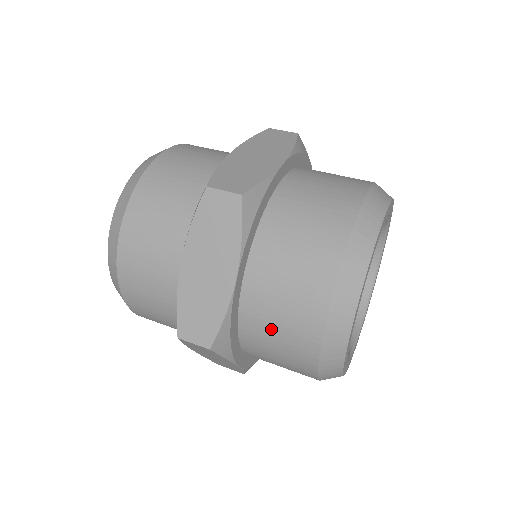
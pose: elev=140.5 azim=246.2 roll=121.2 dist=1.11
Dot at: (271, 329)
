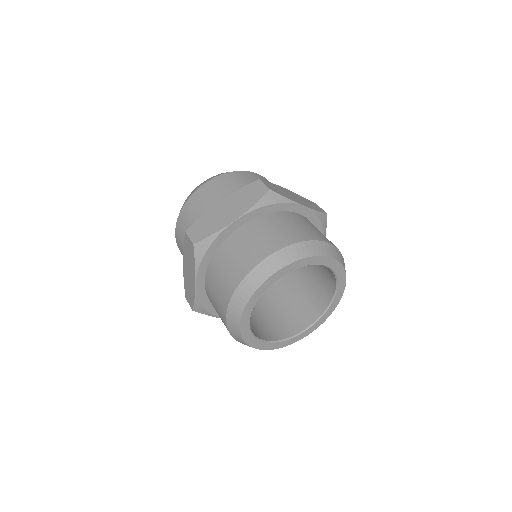
Dot at: occluded
